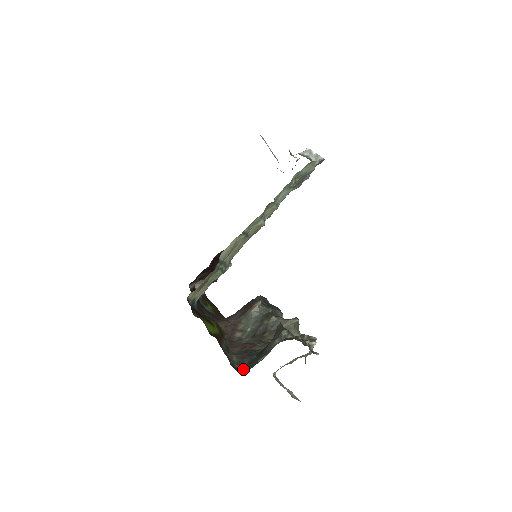
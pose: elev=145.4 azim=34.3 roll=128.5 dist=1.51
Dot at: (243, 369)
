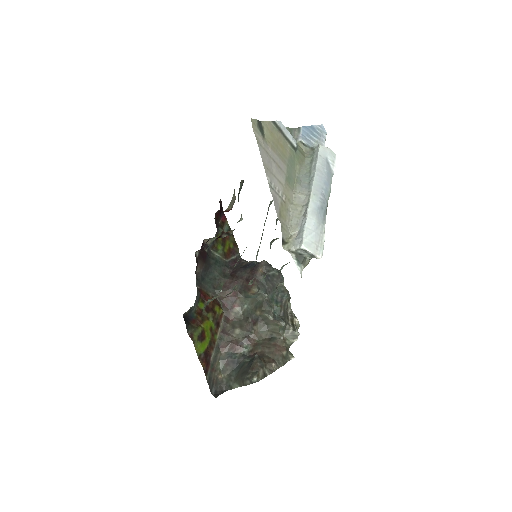
Dot at: (223, 386)
